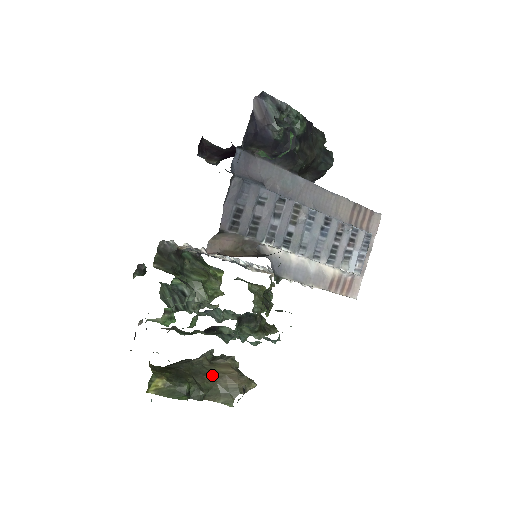
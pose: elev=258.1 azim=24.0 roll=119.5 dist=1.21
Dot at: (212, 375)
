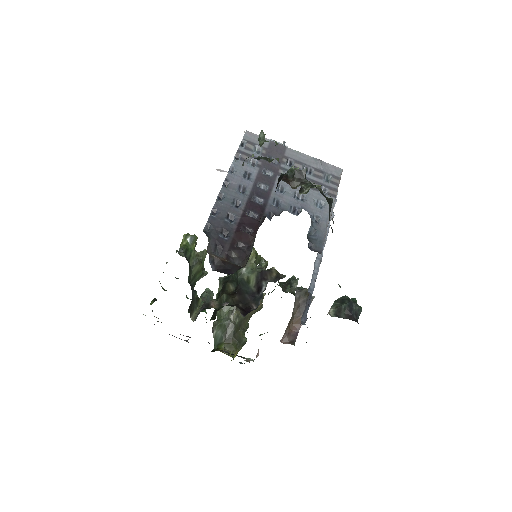
Dot at: (246, 316)
